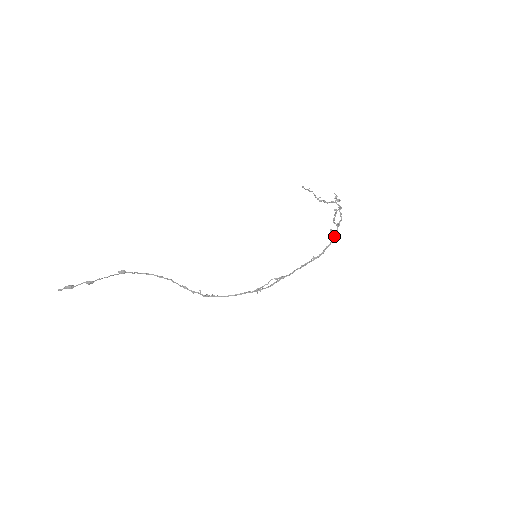
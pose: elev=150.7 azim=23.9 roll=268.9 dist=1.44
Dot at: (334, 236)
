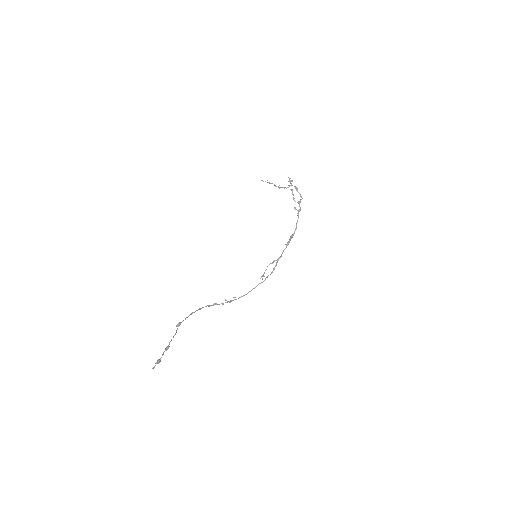
Dot at: occluded
